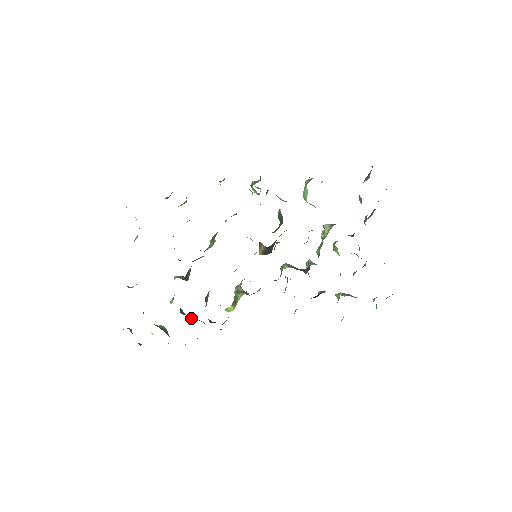
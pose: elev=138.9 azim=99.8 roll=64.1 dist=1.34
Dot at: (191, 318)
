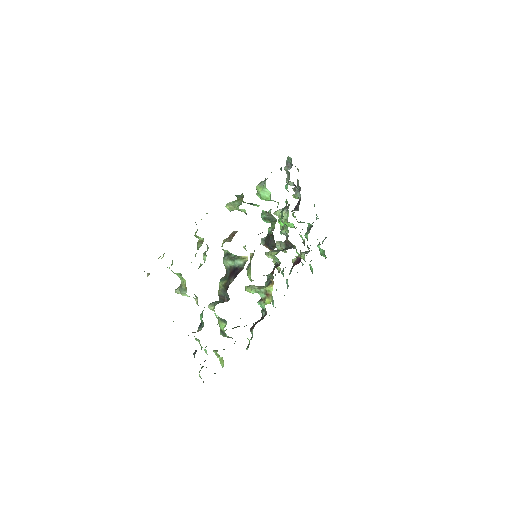
Dot at: occluded
